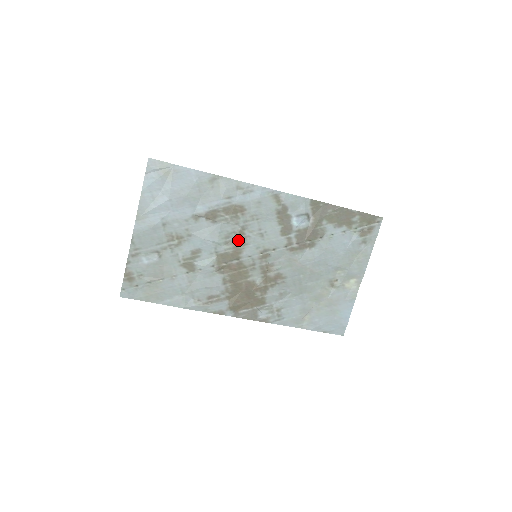
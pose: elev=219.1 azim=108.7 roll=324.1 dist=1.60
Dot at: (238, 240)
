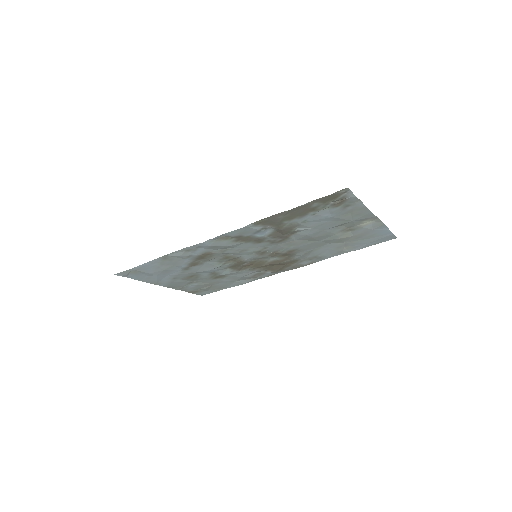
Dot at: (230, 259)
